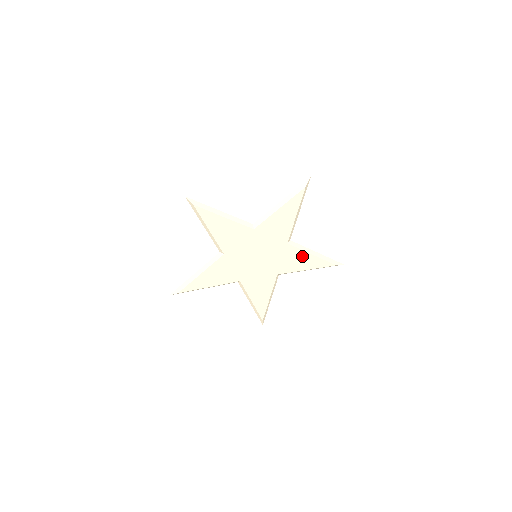
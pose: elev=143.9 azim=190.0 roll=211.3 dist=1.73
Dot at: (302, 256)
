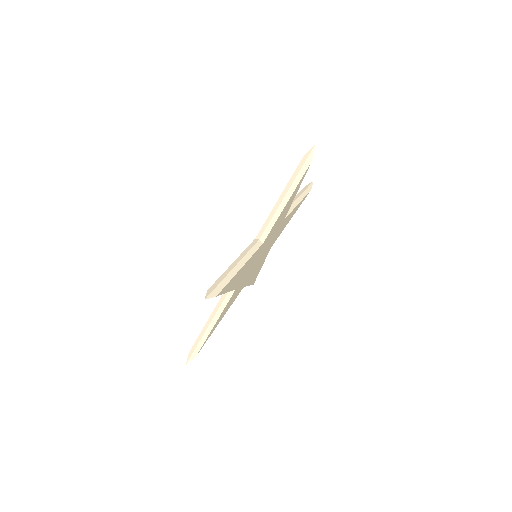
Dot at: (291, 214)
